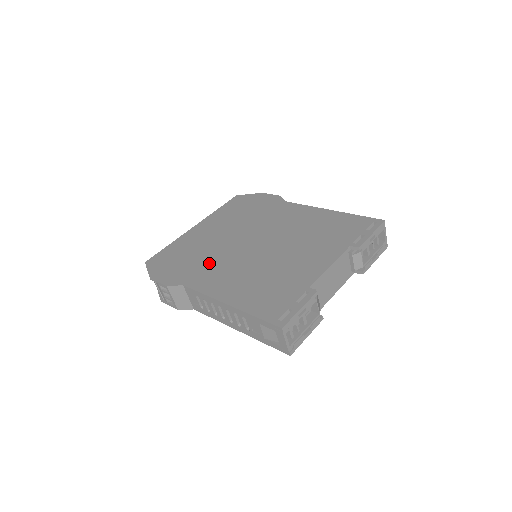
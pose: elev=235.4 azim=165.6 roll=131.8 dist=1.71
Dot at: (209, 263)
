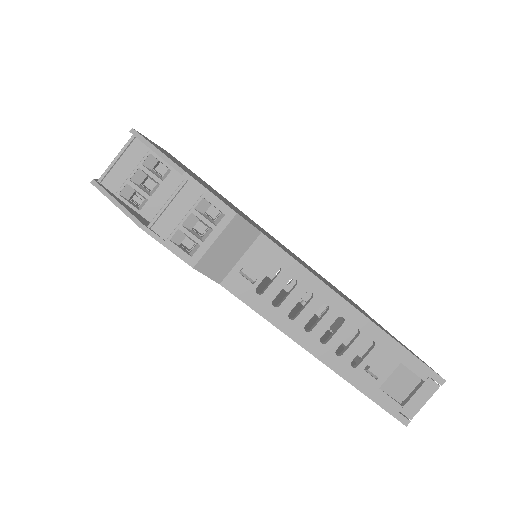
Dot at: occluded
